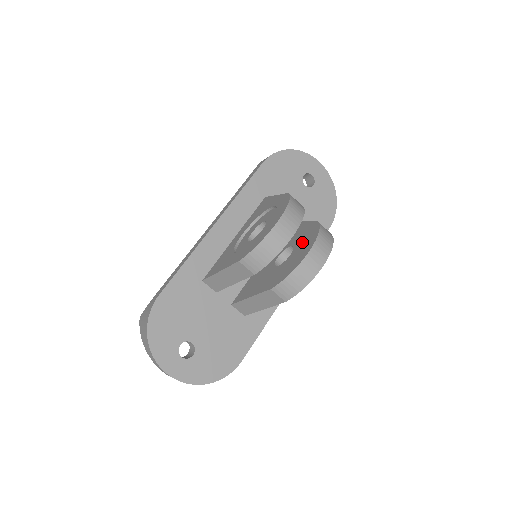
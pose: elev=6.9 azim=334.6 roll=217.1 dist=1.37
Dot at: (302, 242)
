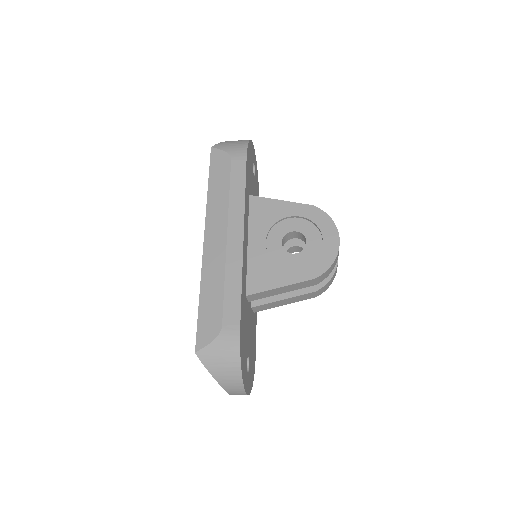
Dot at: occluded
